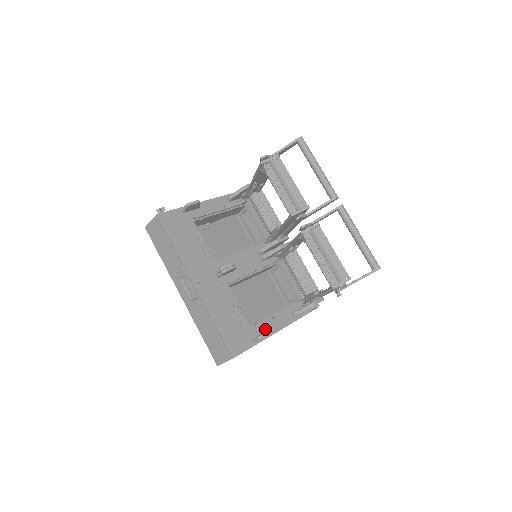
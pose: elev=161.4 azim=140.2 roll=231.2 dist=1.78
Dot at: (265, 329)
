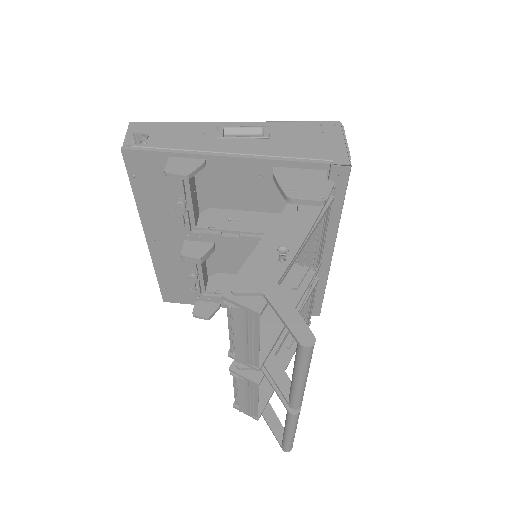
Dot at: (220, 301)
